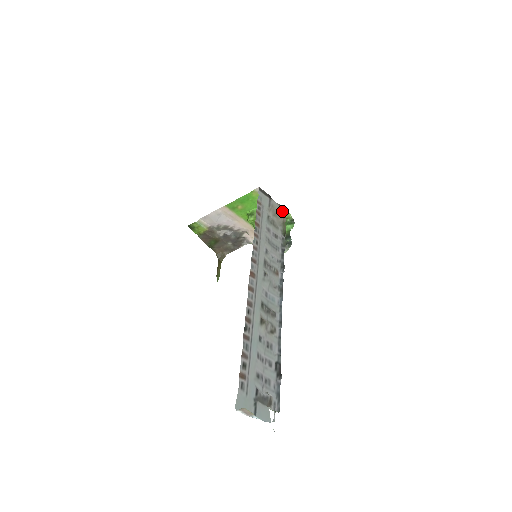
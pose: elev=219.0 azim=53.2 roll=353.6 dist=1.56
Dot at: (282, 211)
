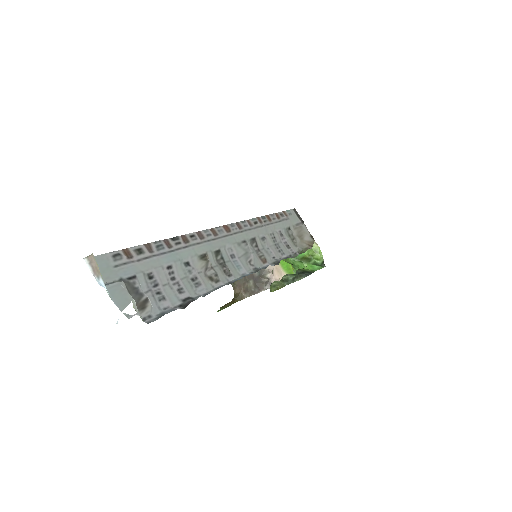
Dot at: (311, 241)
